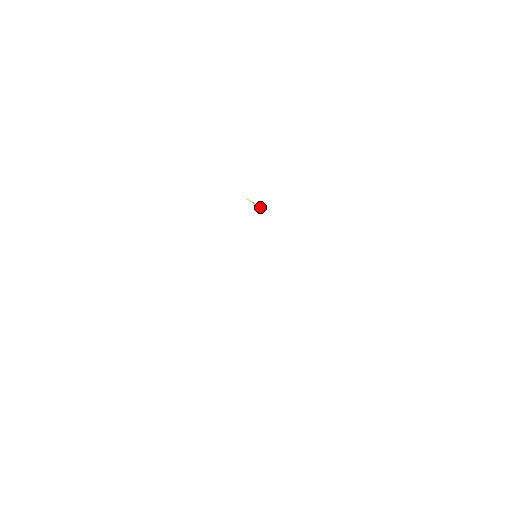
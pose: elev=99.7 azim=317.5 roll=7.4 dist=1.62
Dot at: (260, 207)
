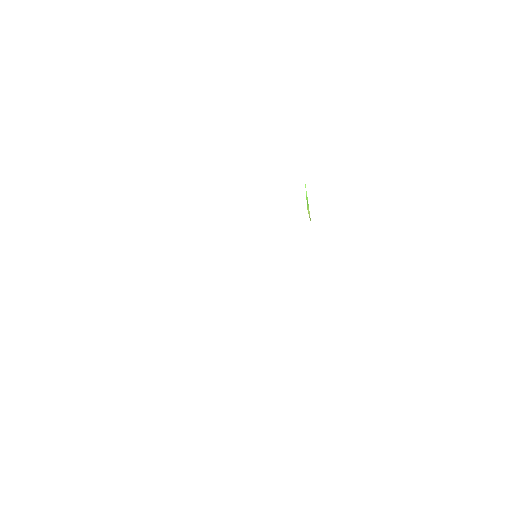
Dot at: (309, 213)
